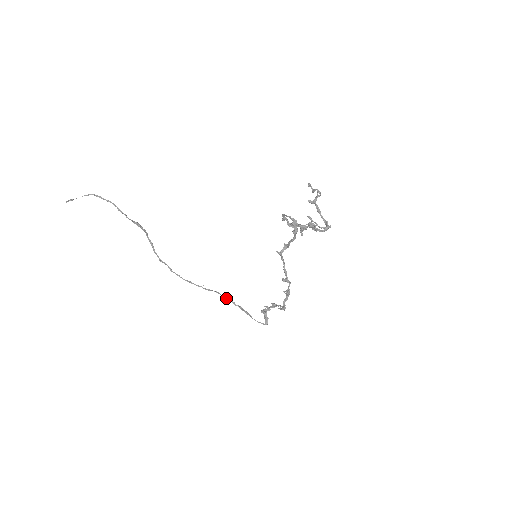
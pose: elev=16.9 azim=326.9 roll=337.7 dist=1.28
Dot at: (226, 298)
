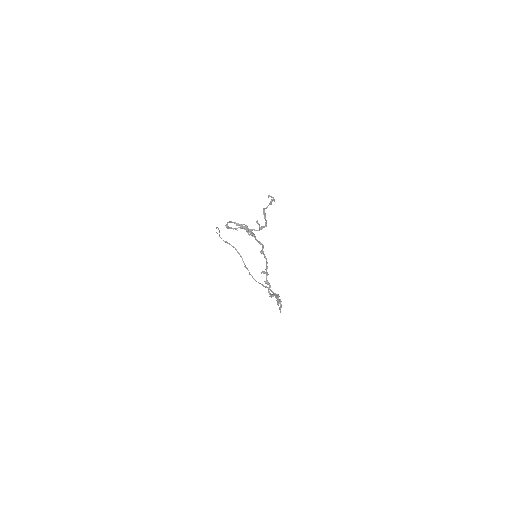
Dot at: occluded
